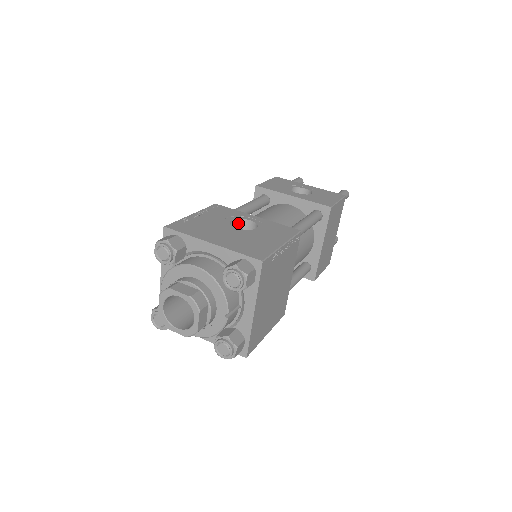
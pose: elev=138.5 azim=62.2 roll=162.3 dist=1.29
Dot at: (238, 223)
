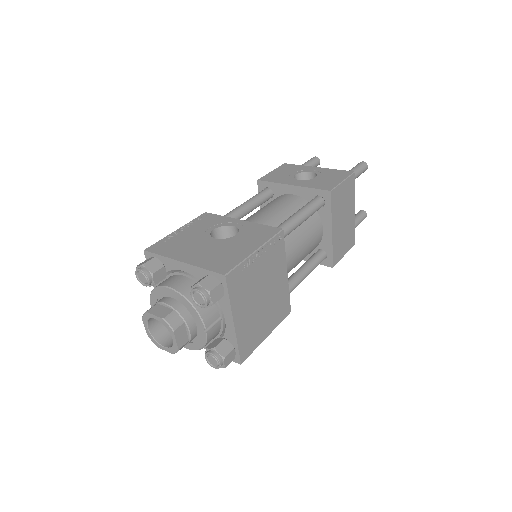
Dot at: (223, 230)
